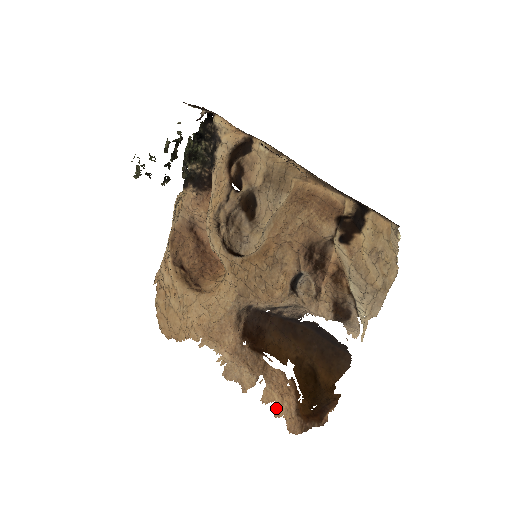
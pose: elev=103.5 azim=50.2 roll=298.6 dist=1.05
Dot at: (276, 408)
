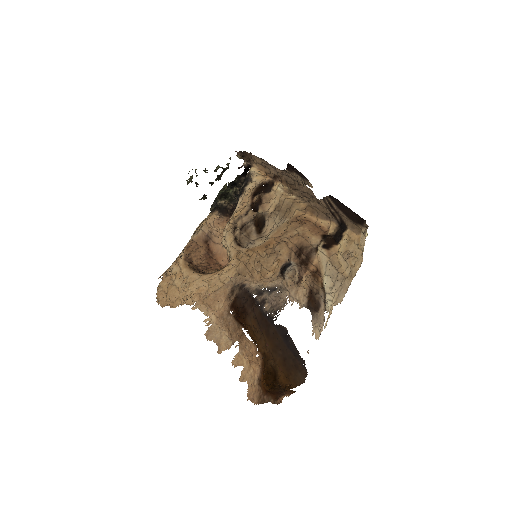
Dot at: (242, 372)
